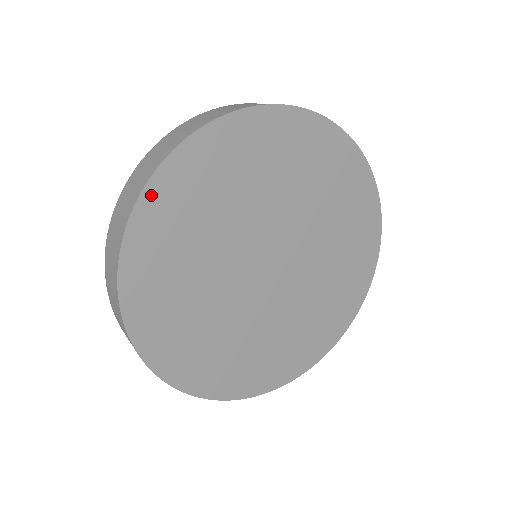
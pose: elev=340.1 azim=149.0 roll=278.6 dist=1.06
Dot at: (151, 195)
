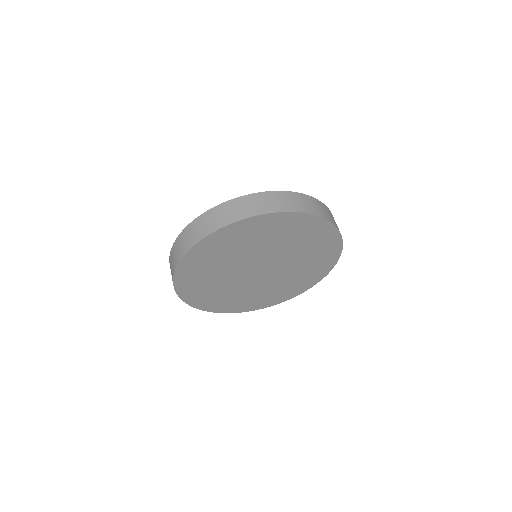
Dot at: (186, 299)
